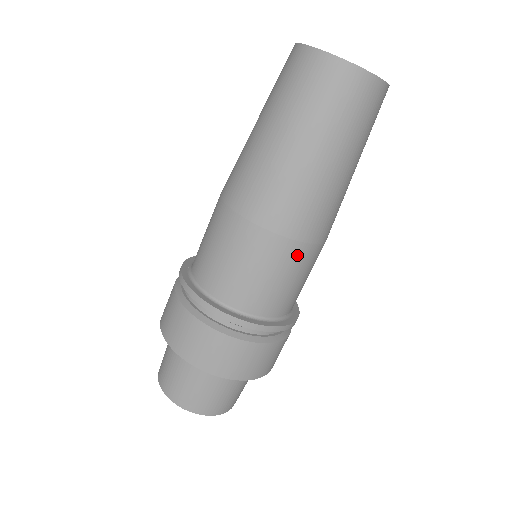
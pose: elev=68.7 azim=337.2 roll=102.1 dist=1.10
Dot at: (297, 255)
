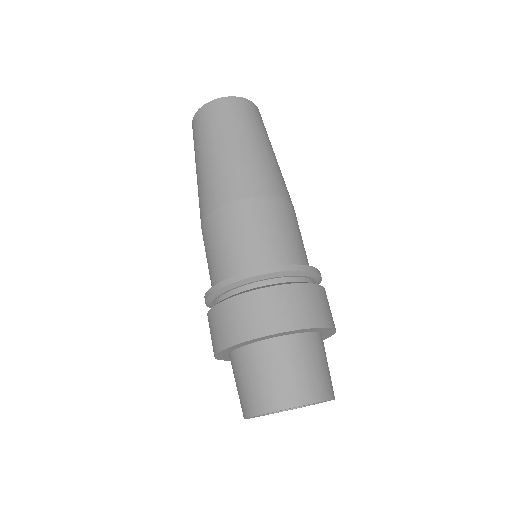
Dot at: (282, 208)
